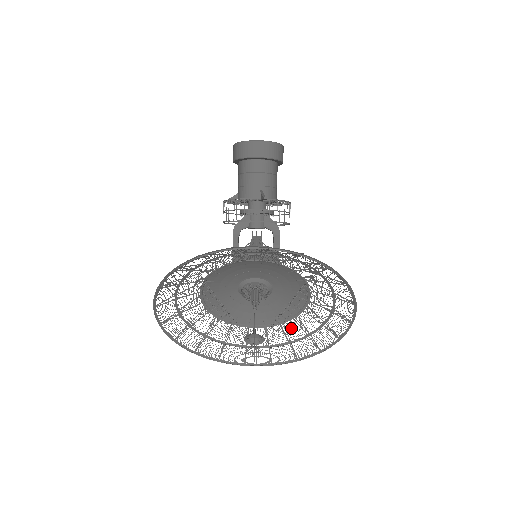
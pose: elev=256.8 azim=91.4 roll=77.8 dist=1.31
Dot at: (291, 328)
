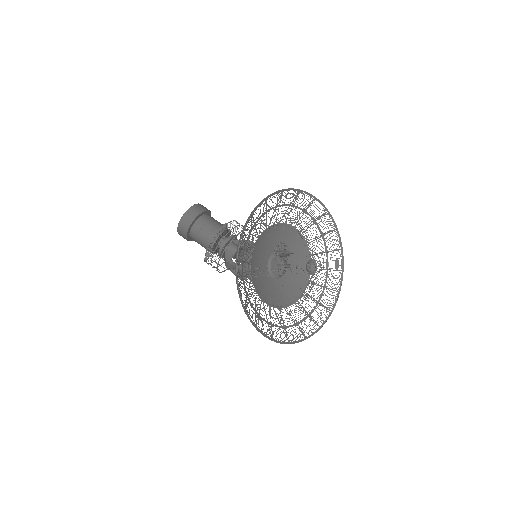
Dot at: occluded
